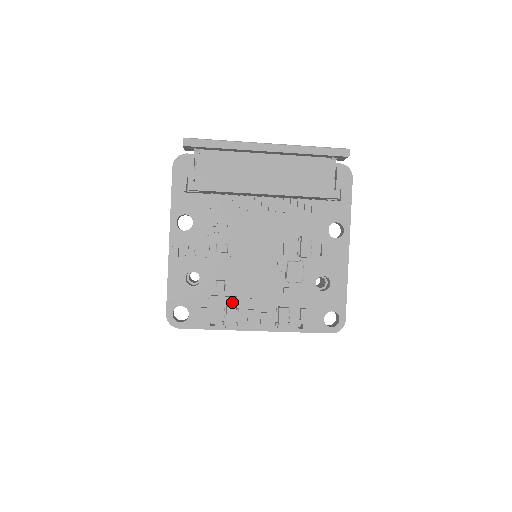
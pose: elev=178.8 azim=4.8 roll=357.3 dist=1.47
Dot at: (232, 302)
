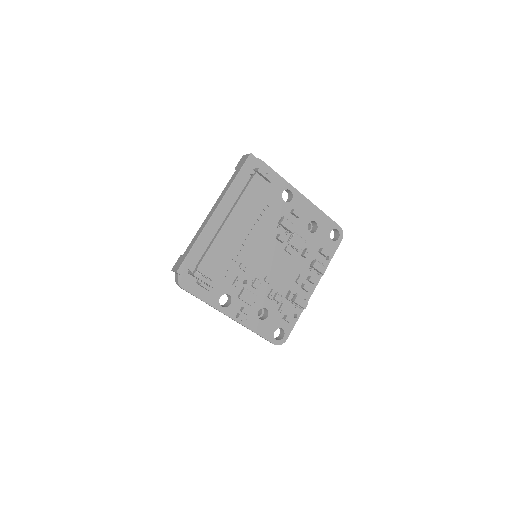
Dot at: (293, 296)
